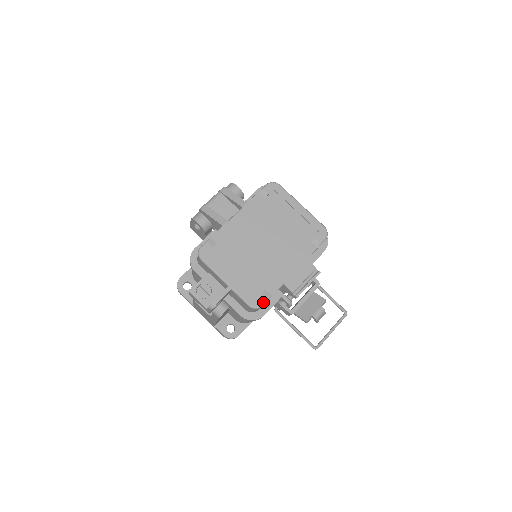
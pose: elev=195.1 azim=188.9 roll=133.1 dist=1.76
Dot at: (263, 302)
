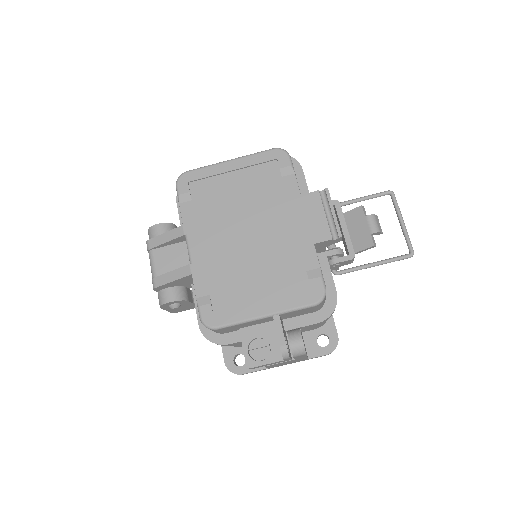
Dot at: (321, 284)
